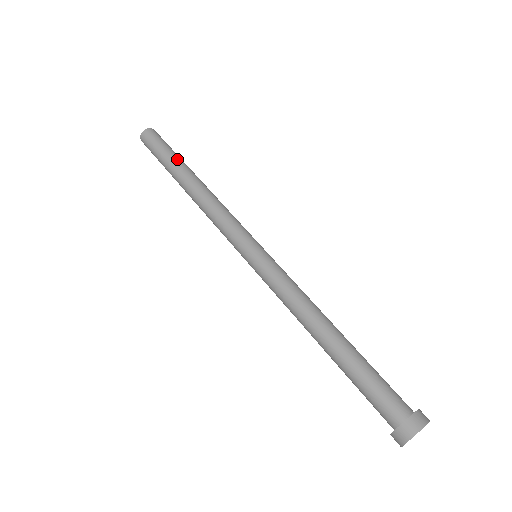
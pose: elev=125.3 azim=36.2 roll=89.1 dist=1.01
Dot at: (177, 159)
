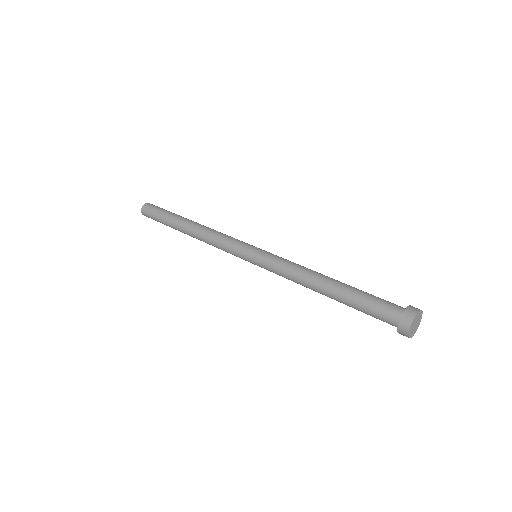
Dot at: (175, 215)
